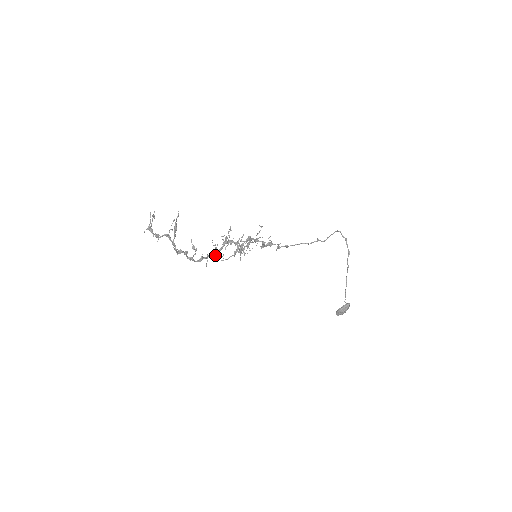
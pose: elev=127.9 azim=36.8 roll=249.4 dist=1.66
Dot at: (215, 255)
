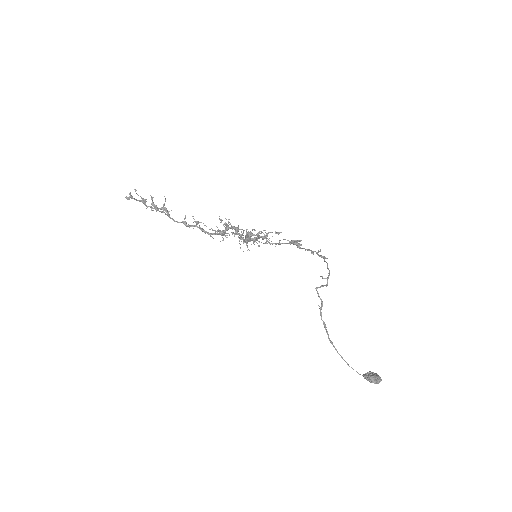
Dot at: (229, 234)
